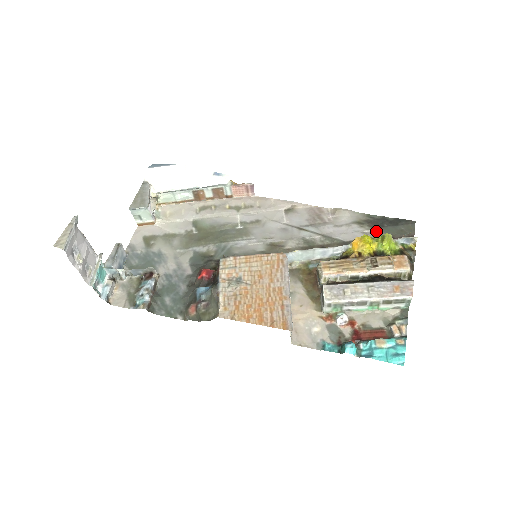
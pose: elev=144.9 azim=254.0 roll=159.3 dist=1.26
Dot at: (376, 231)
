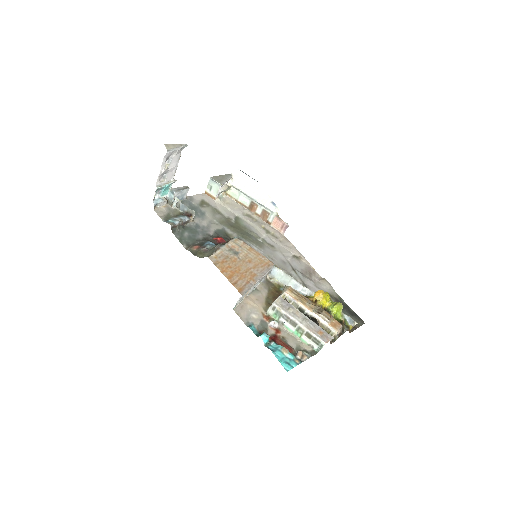
Dot at: occluded
